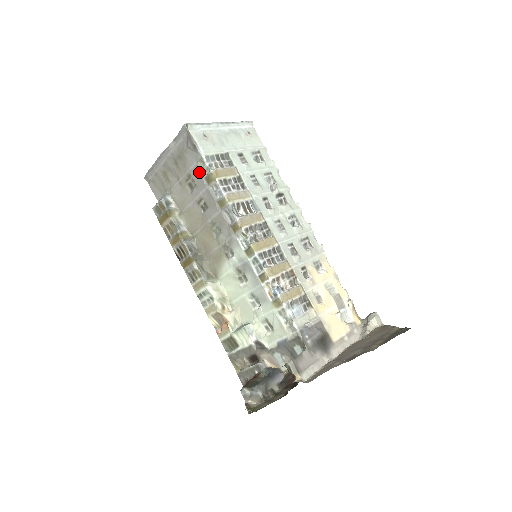
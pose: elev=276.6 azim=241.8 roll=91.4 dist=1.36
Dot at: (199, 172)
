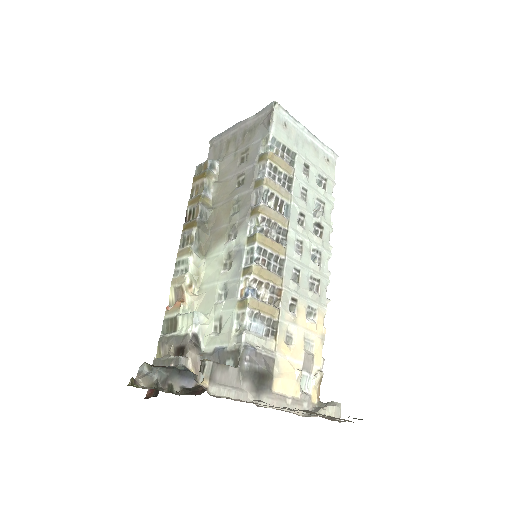
Dot at: (258, 148)
